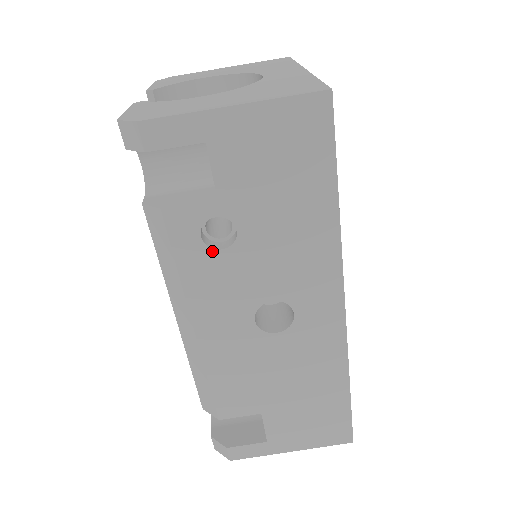
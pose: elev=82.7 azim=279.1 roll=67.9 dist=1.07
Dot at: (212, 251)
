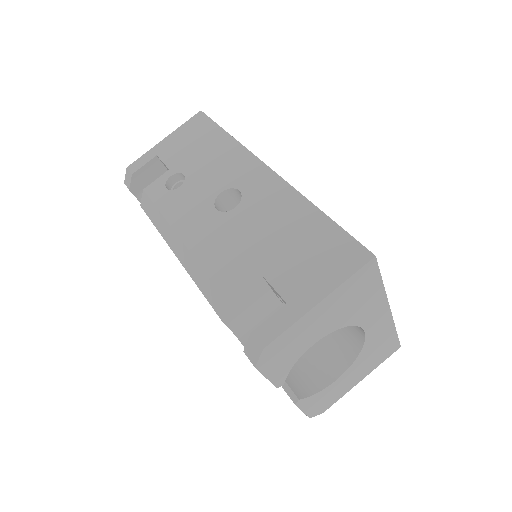
Dot at: (175, 191)
